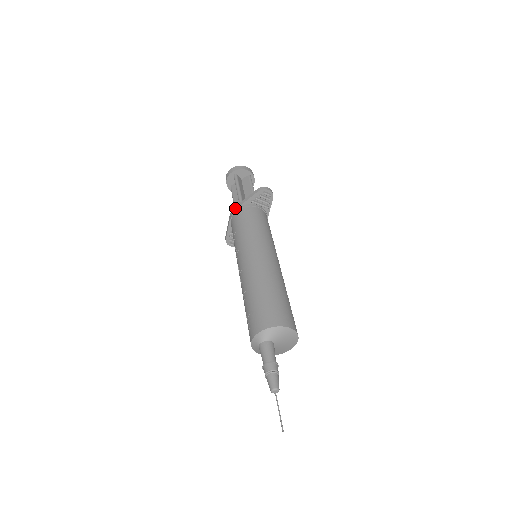
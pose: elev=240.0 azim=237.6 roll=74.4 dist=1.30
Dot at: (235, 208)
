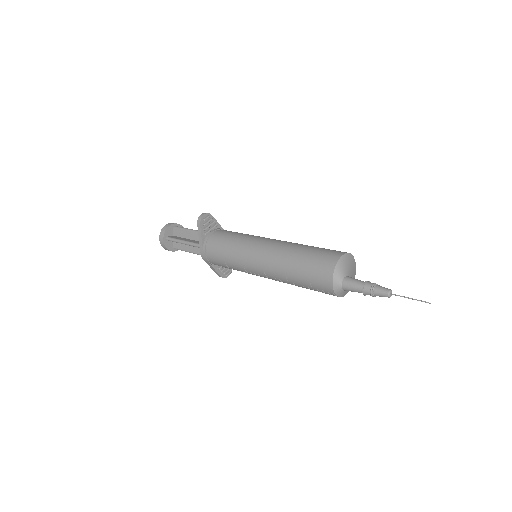
Dot at: (202, 252)
